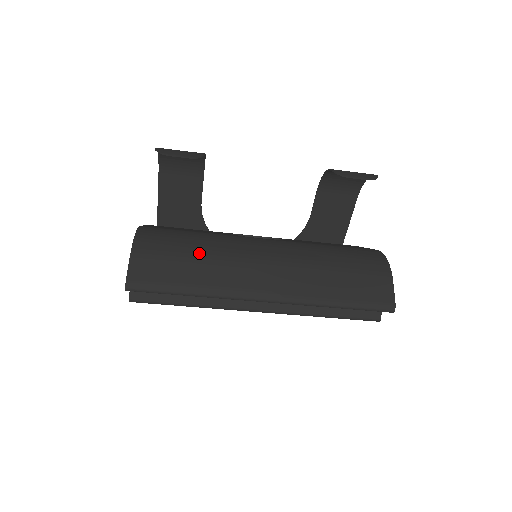
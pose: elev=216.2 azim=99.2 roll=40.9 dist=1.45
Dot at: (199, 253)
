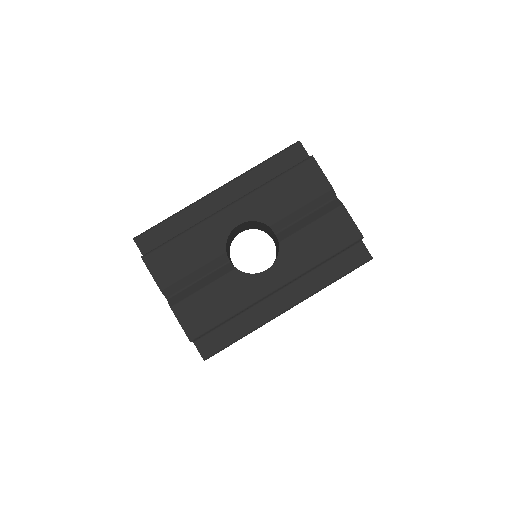
Dot at: occluded
